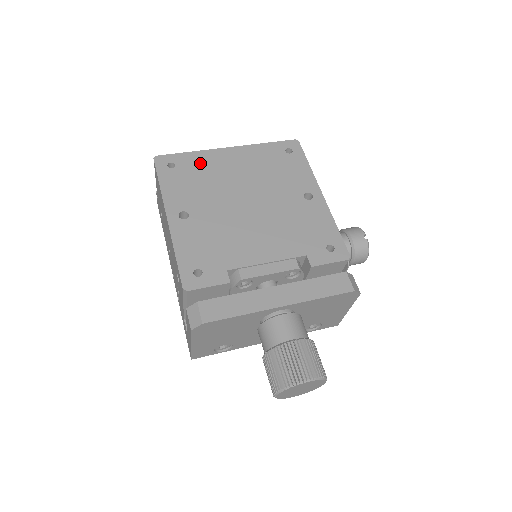
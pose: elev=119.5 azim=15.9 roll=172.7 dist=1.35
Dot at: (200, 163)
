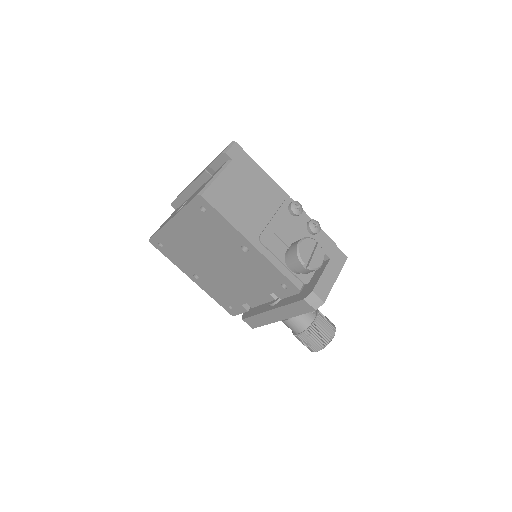
Dot at: (170, 239)
